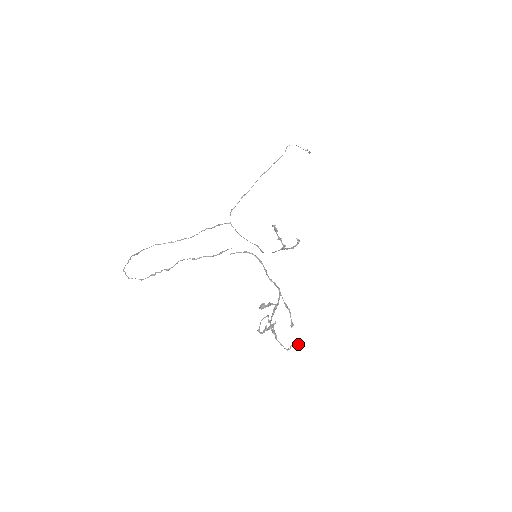
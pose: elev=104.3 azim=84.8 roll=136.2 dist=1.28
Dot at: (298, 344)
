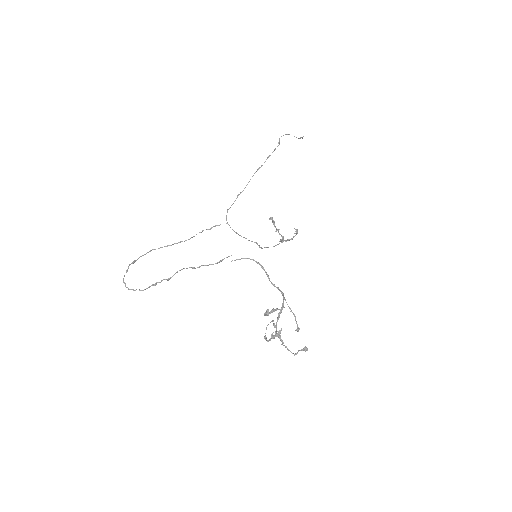
Dot at: (305, 349)
